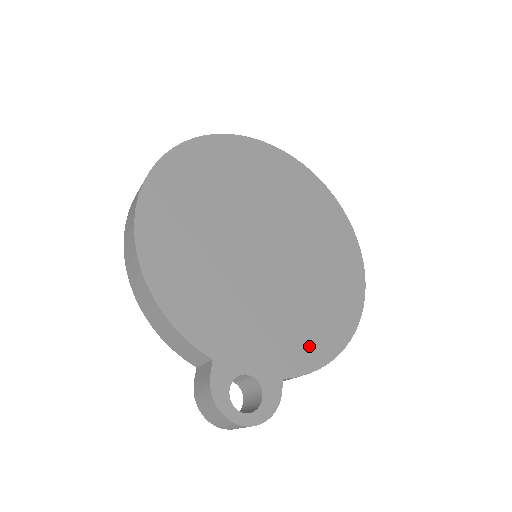
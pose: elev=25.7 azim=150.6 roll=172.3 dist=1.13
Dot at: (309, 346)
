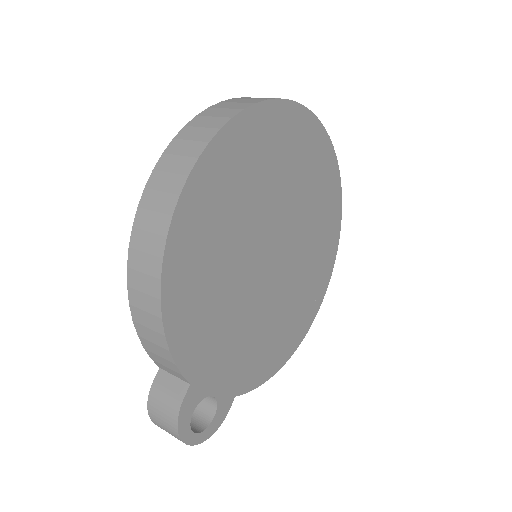
Dot at: (264, 363)
